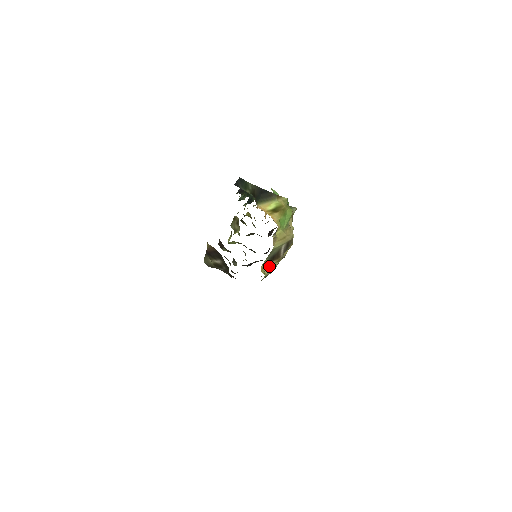
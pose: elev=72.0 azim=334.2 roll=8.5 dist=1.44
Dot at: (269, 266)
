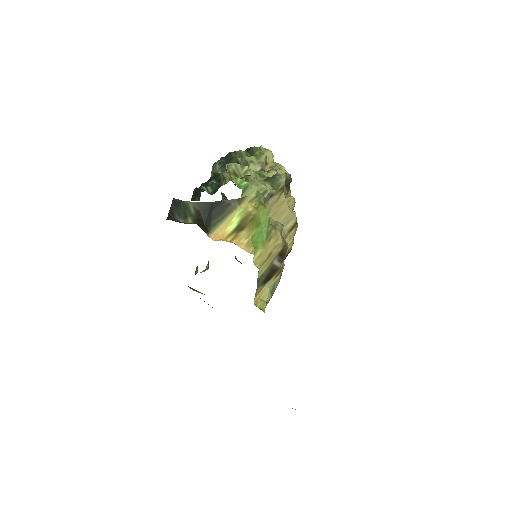
Dot at: (267, 288)
